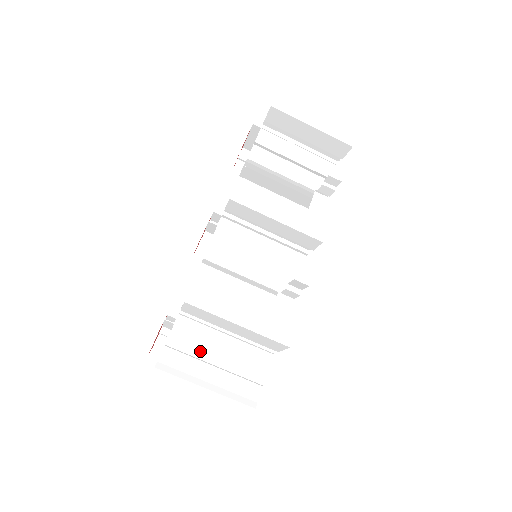
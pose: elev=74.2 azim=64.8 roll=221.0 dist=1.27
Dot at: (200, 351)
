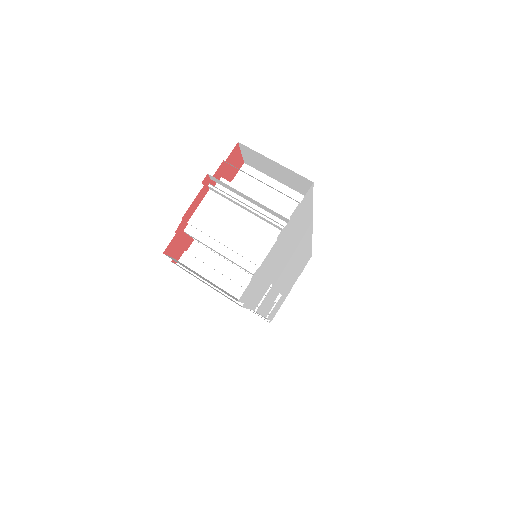
Dot at: (245, 192)
